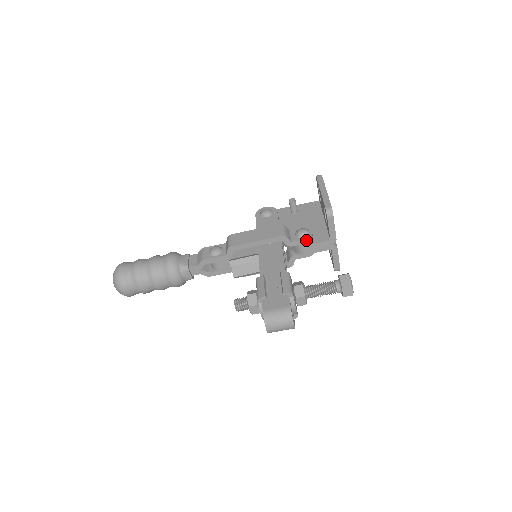
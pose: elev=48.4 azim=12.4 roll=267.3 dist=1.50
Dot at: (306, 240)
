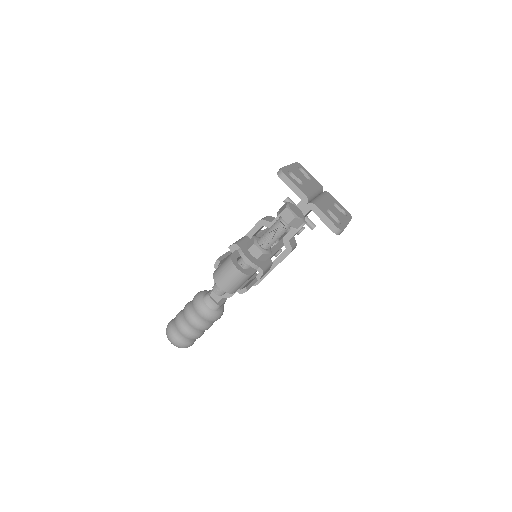
Dot at: occluded
